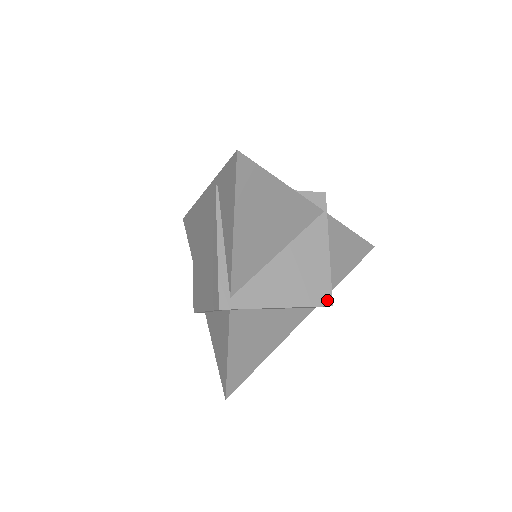
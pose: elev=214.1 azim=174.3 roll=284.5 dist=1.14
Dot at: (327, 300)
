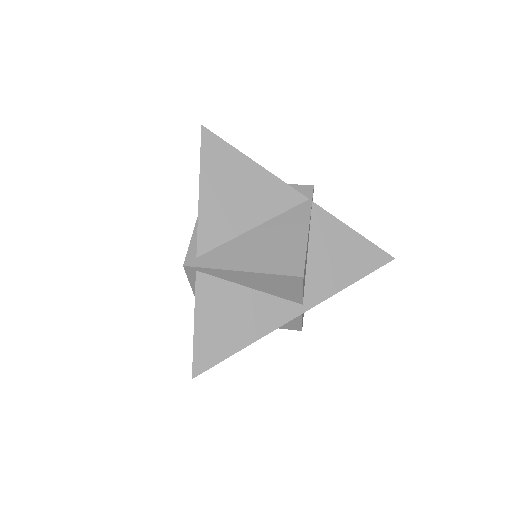
Dot at: (298, 271)
